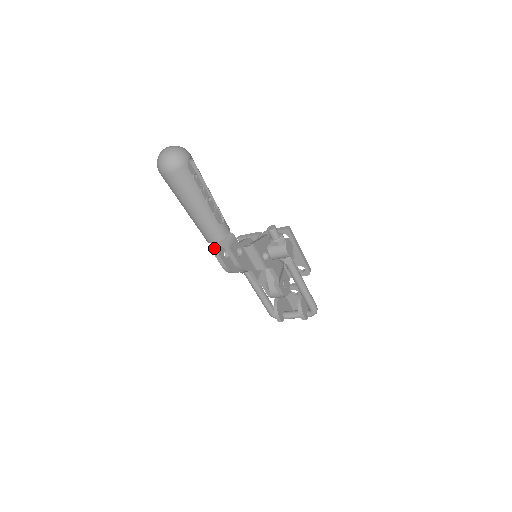
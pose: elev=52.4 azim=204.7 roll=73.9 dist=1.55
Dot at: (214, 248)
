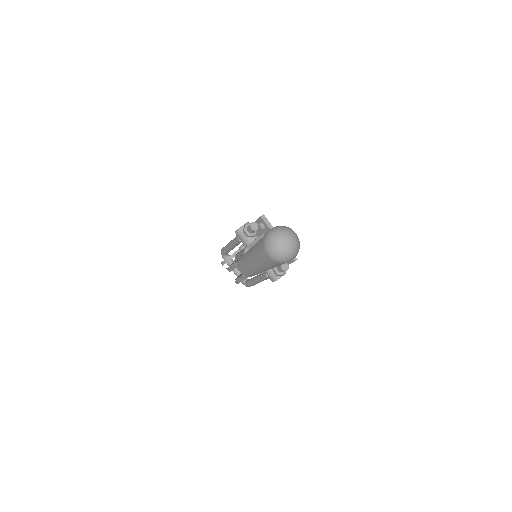
Dot at: (237, 267)
